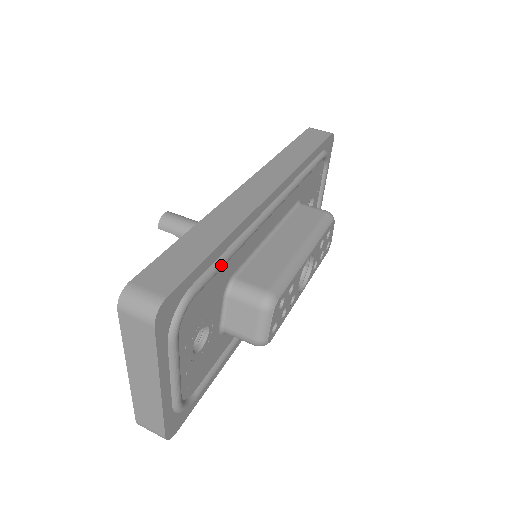
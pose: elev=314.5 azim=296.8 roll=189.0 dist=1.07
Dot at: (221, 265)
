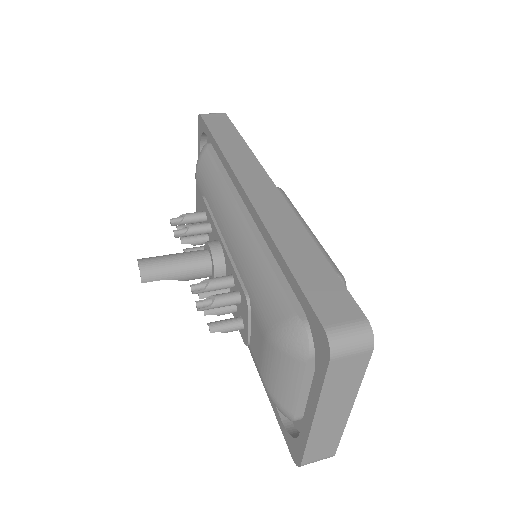
Dot at: occluded
